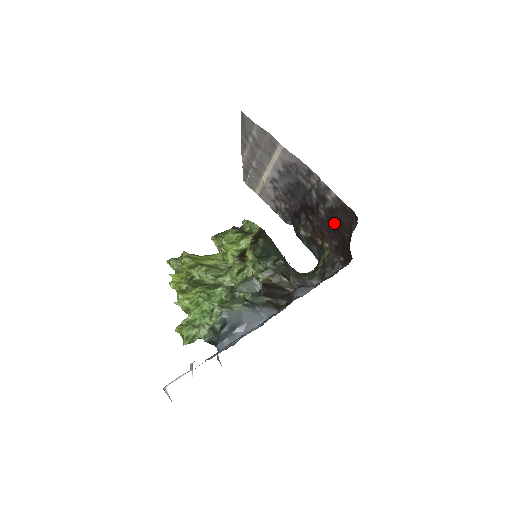
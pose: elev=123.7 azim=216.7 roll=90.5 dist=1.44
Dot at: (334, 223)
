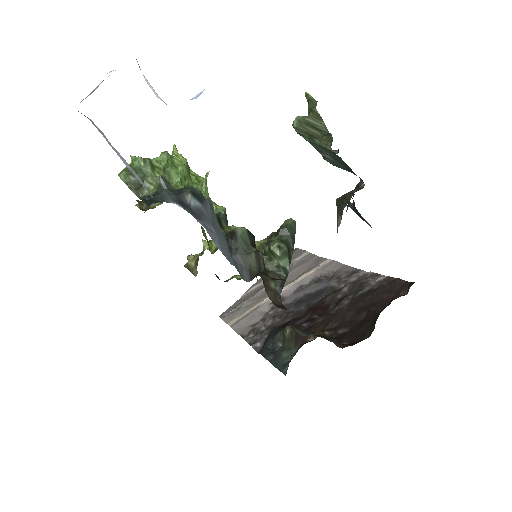
Dot at: (361, 306)
